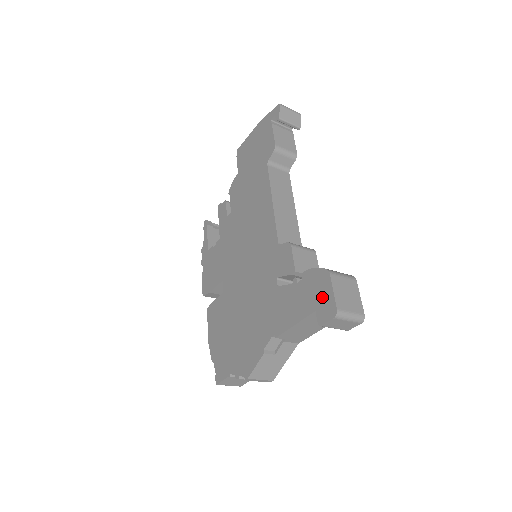
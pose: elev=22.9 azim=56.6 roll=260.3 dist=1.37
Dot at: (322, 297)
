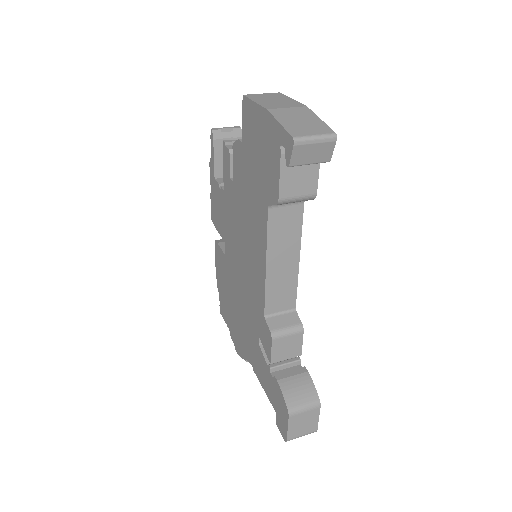
Dot at: (281, 417)
